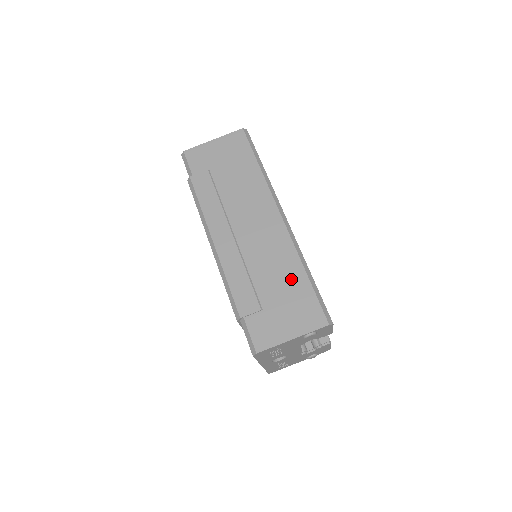
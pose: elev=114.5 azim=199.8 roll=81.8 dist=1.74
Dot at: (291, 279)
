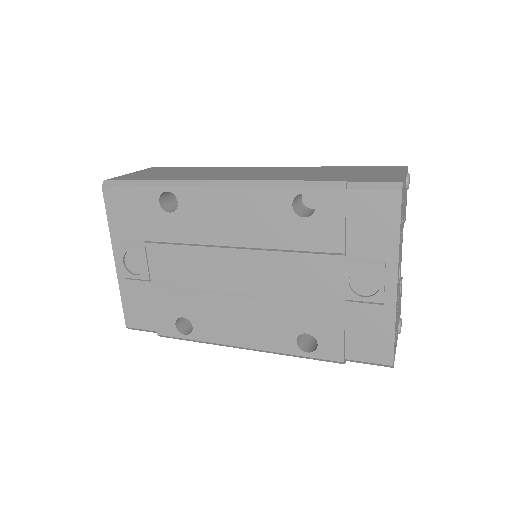
Dot at: (337, 169)
